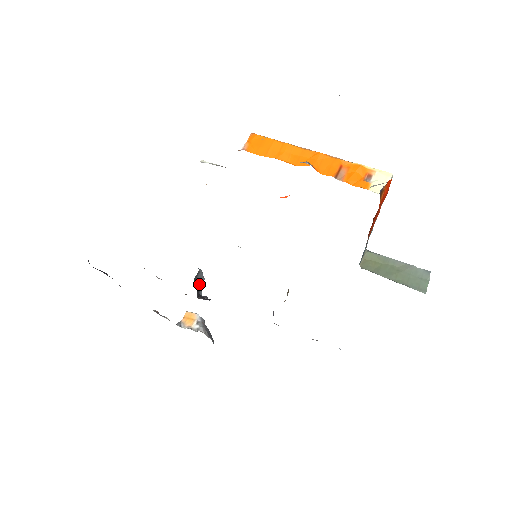
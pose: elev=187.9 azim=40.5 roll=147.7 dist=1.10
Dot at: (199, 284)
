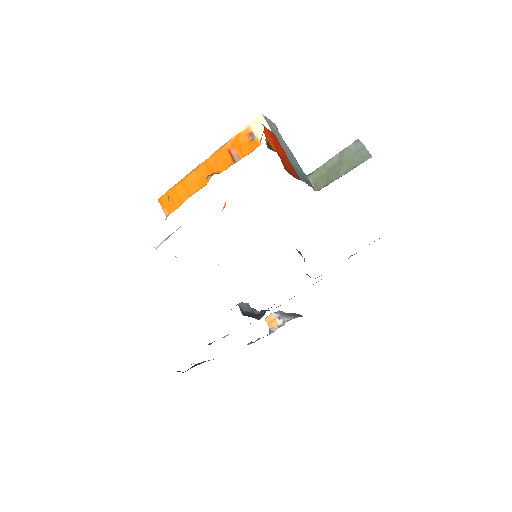
Dot at: (249, 311)
